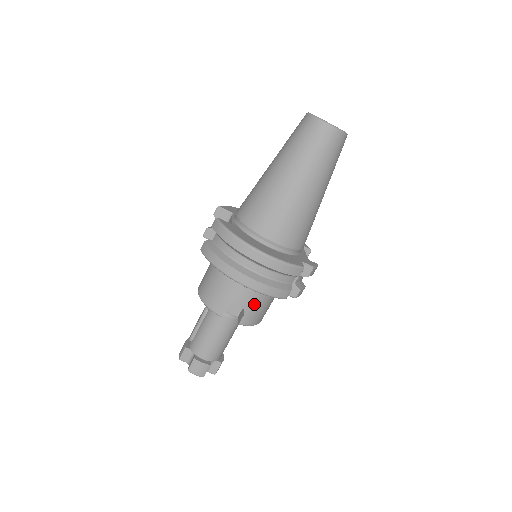
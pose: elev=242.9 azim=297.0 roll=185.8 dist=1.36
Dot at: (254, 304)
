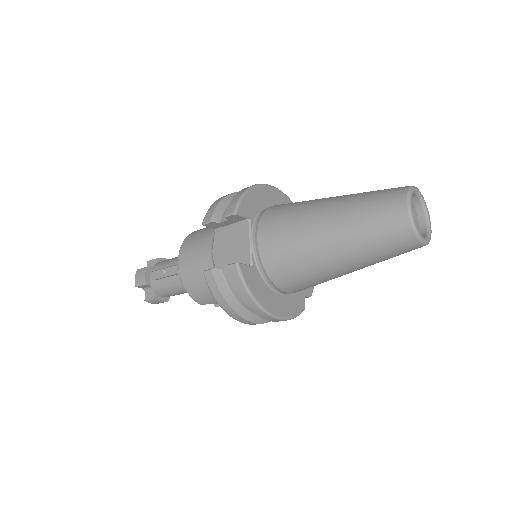
Dot at: occluded
